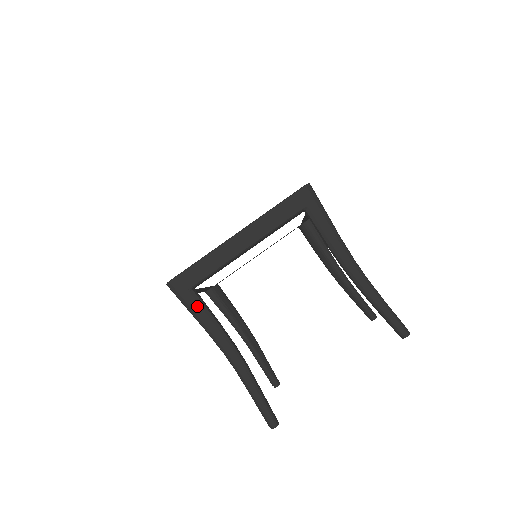
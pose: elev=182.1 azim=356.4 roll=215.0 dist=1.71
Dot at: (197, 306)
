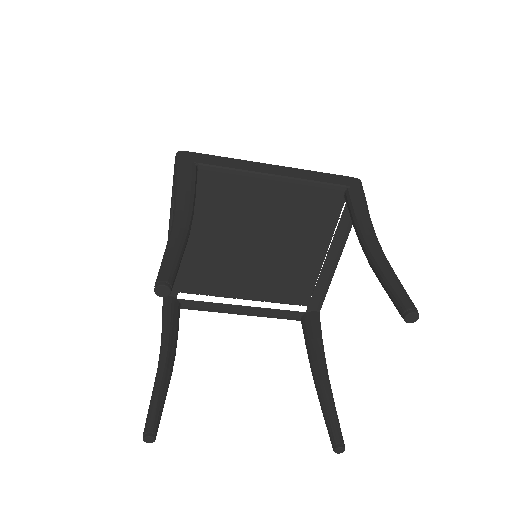
Dot at: (189, 173)
